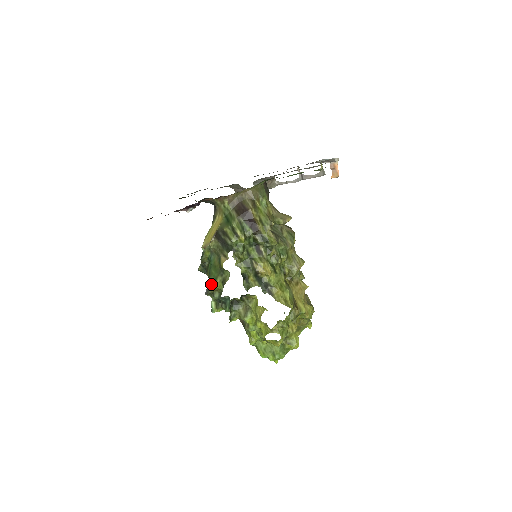
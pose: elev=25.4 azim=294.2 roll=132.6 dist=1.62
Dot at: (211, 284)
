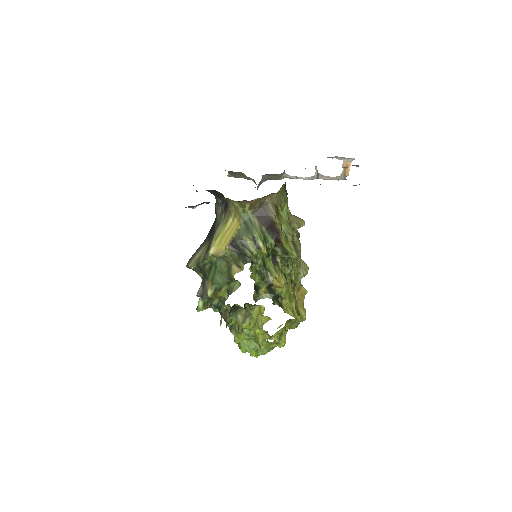
Dot at: (214, 292)
